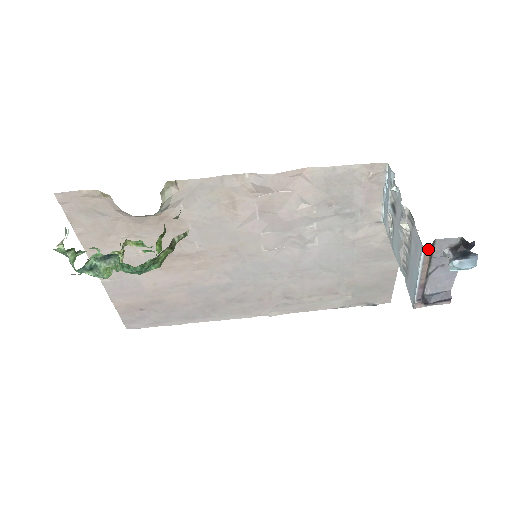
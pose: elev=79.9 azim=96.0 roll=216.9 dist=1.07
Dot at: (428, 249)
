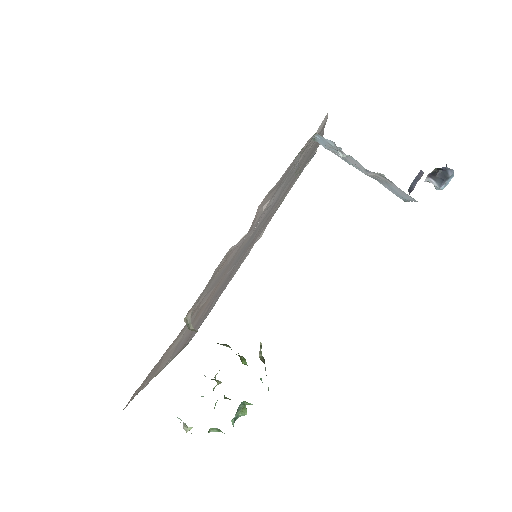
Dot at: occluded
